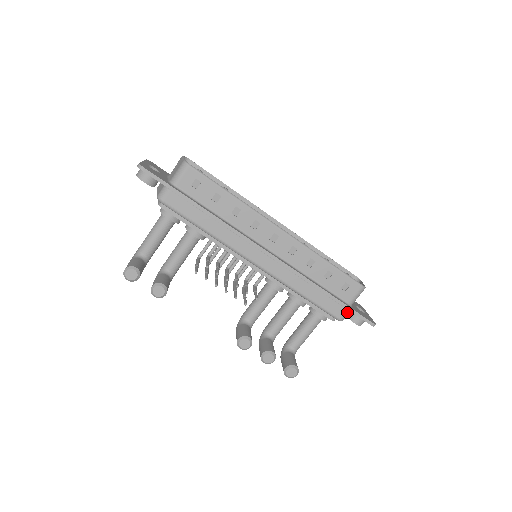
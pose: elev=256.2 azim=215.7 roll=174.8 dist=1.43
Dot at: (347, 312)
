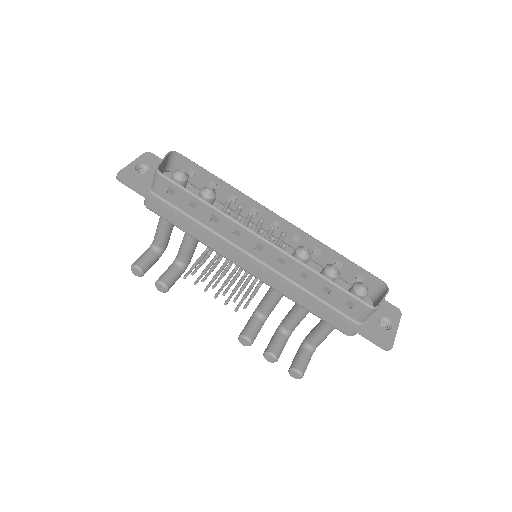
Dot at: (354, 330)
